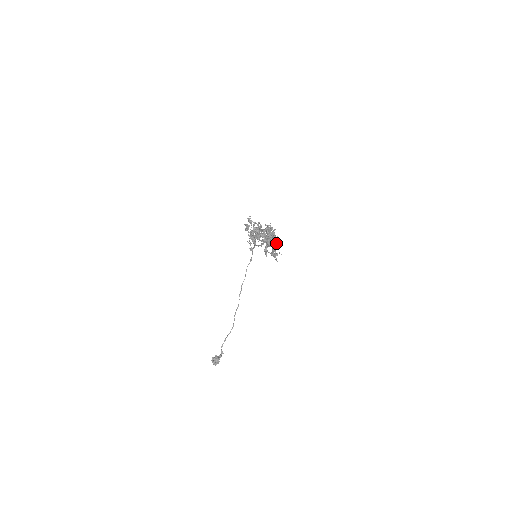
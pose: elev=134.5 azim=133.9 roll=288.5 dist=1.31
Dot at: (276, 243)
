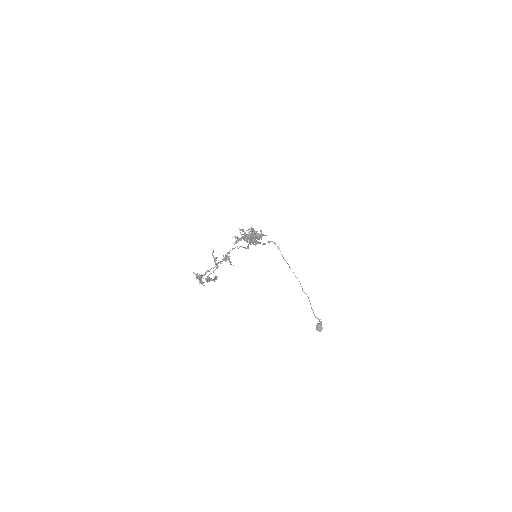
Dot at: (225, 261)
